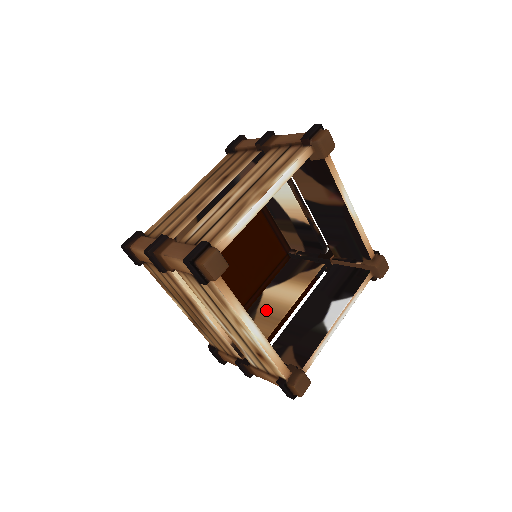
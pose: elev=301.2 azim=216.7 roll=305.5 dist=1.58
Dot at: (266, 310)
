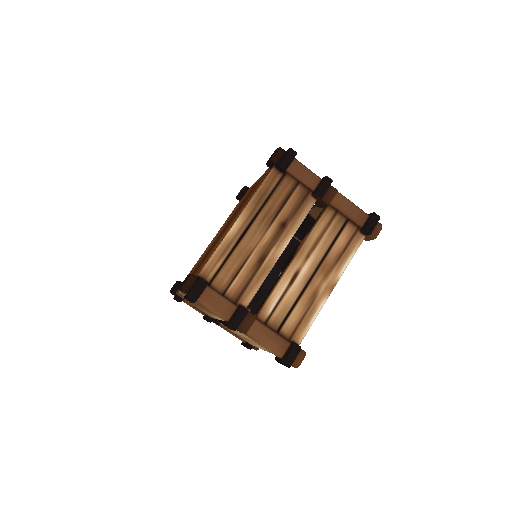
Dot at: occluded
